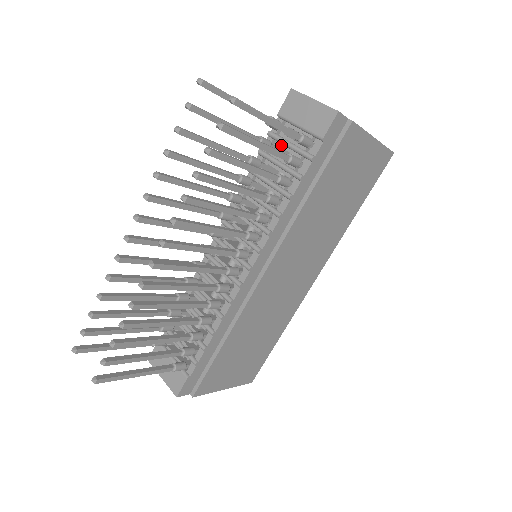
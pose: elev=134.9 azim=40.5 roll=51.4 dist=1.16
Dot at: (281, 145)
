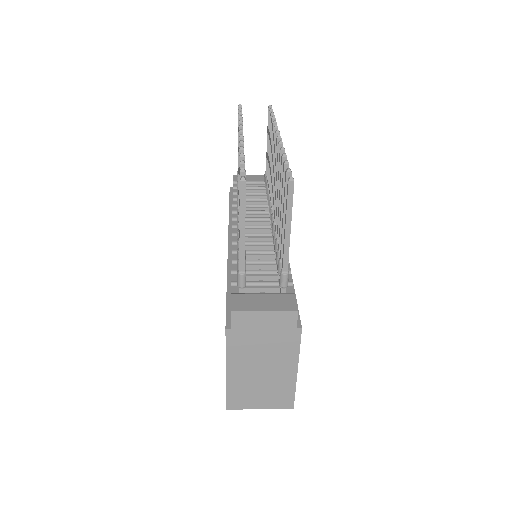
Dot at: (246, 189)
